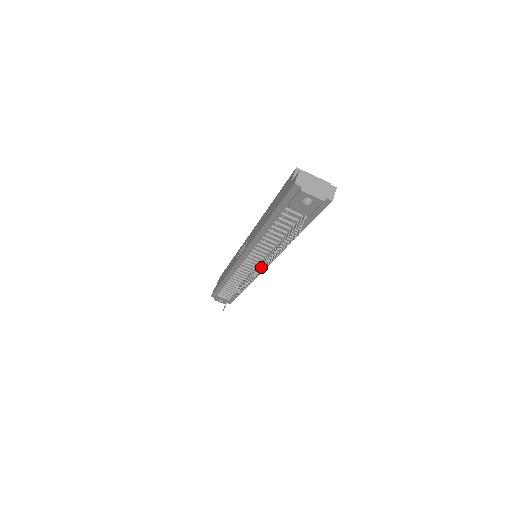
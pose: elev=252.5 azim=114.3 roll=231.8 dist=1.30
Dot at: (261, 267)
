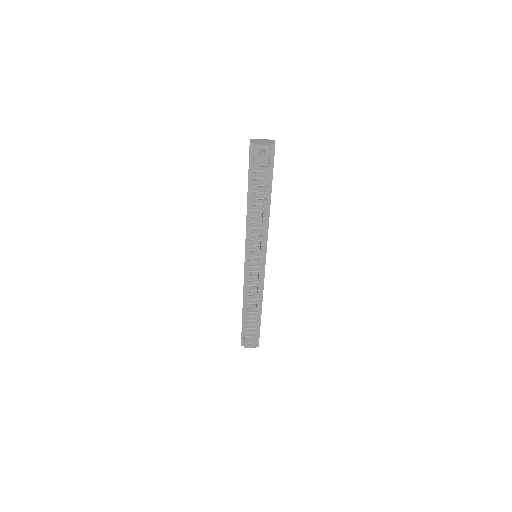
Dot at: (260, 247)
